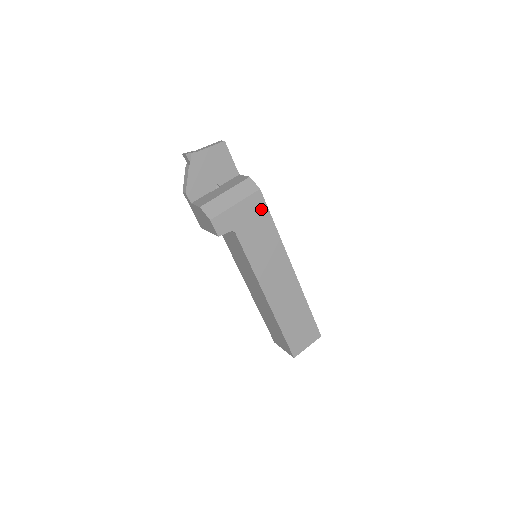
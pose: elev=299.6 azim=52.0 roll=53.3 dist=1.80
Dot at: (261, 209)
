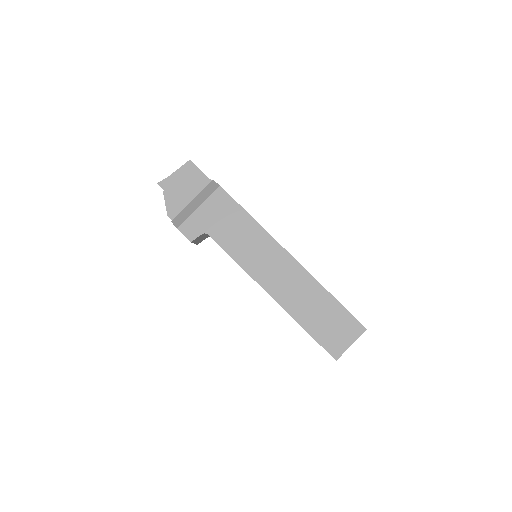
Dot at: (228, 204)
